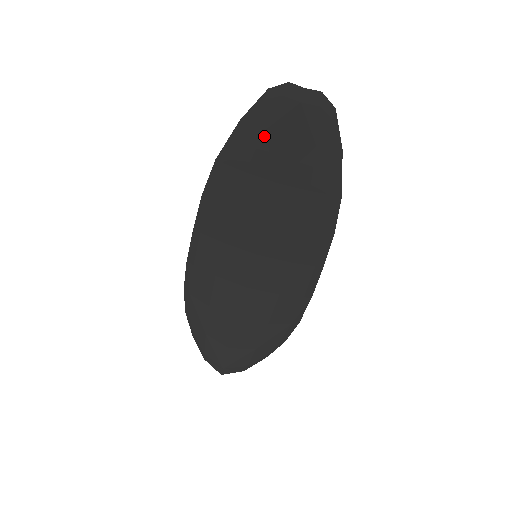
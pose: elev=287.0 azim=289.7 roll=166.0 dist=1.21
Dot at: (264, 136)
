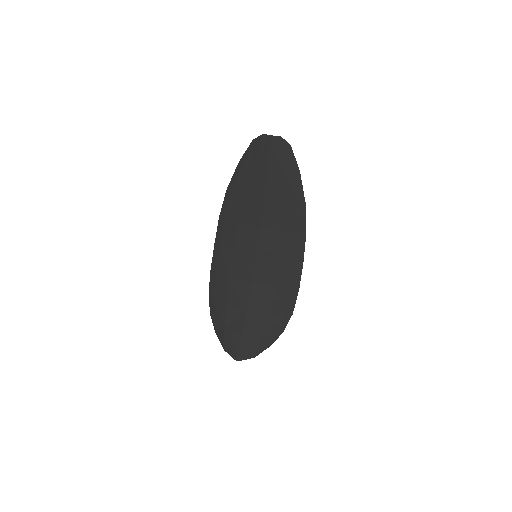
Dot at: (253, 168)
